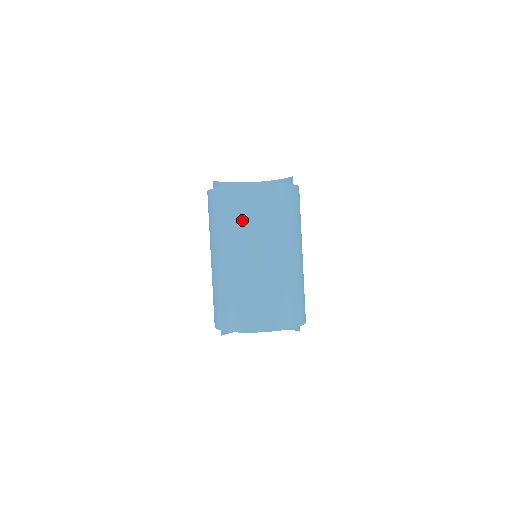
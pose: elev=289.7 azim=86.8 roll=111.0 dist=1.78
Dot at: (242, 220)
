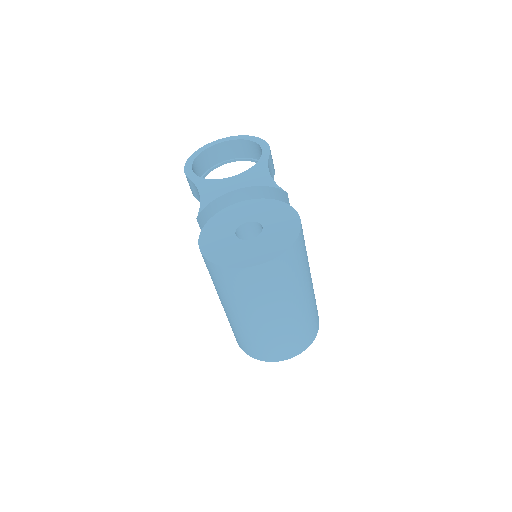
Dot at: (253, 294)
